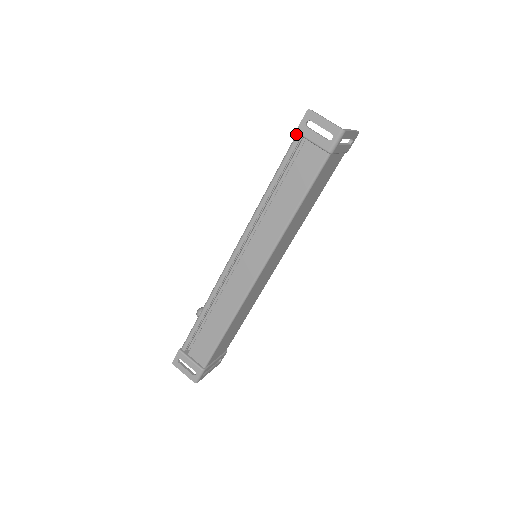
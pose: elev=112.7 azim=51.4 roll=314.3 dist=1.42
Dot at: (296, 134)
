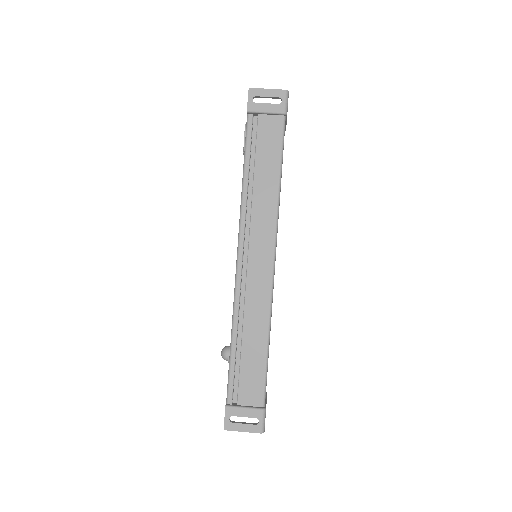
Dot at: (247, 115)
